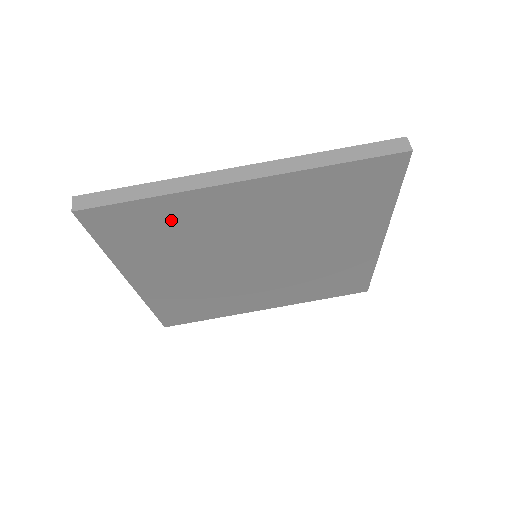
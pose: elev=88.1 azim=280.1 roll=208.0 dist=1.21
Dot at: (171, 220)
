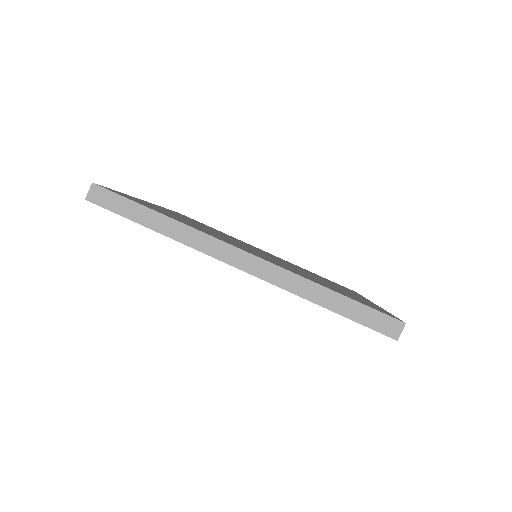
Dot at: occluded
